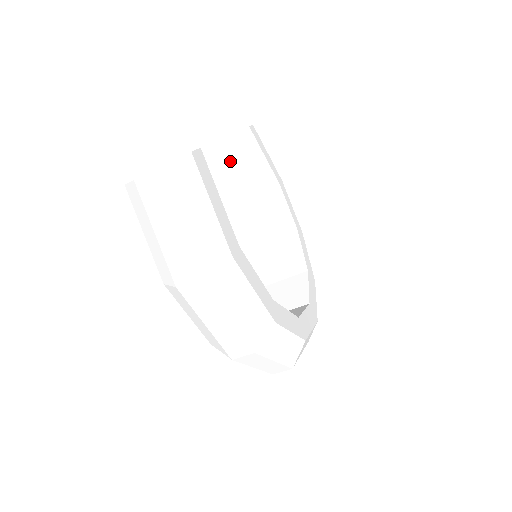
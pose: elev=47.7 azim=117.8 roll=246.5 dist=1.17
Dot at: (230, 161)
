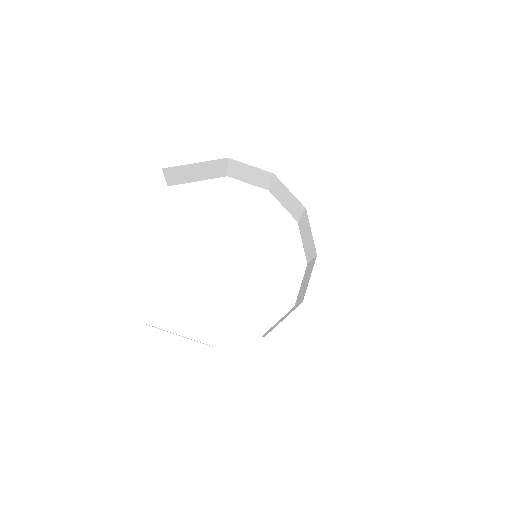
Dot at: (187, 177)
